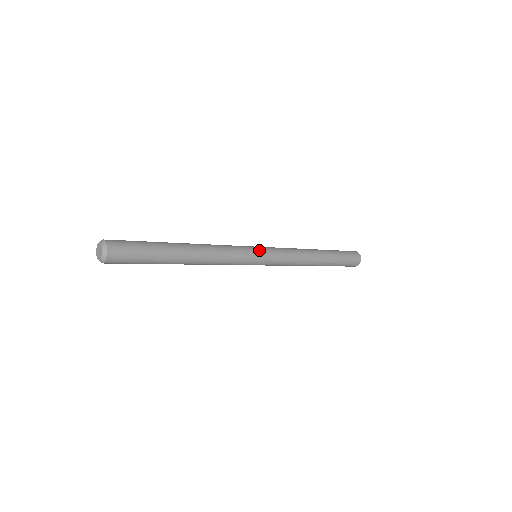
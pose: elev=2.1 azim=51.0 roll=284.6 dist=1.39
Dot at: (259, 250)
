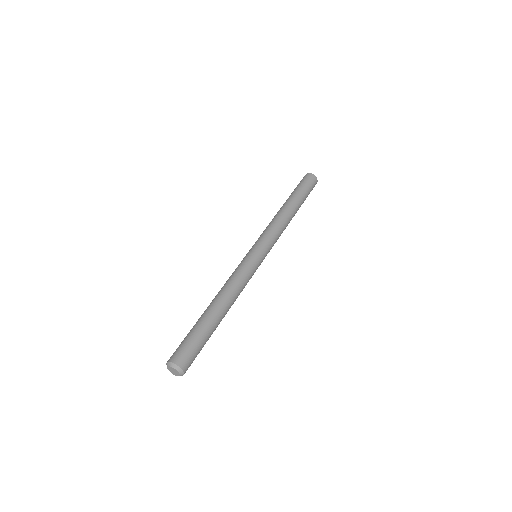
Dot at: (260, 255)
